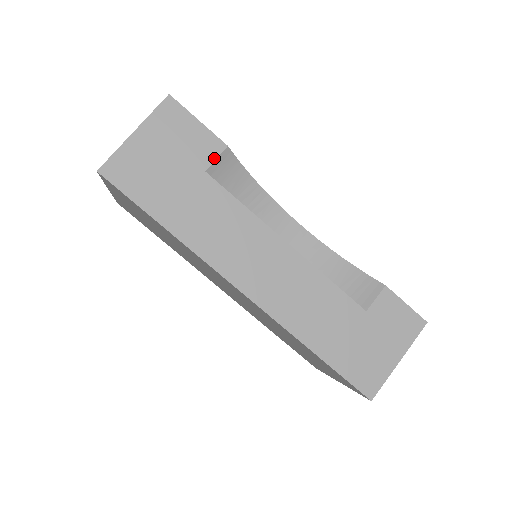
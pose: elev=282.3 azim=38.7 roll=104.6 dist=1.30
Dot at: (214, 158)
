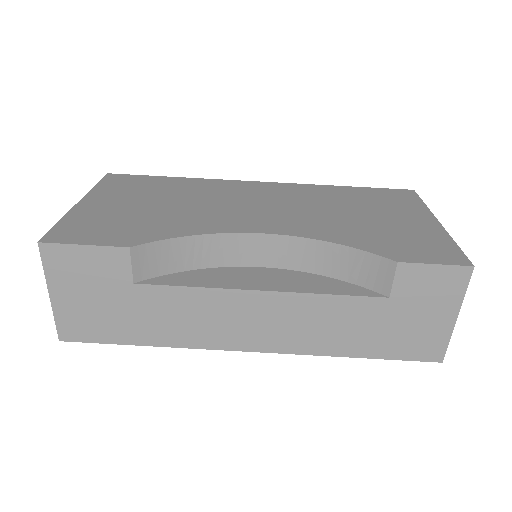
Dot at: (129, 267)
